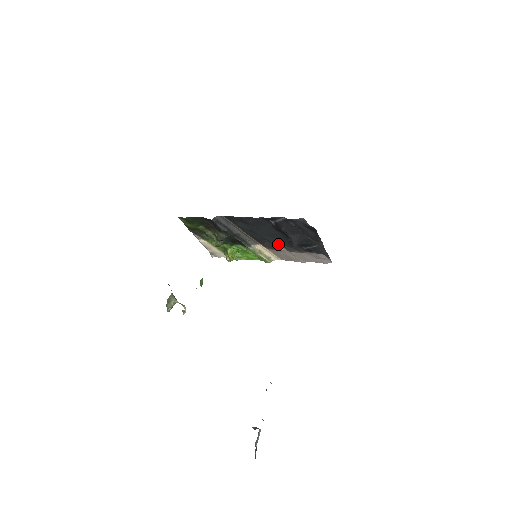
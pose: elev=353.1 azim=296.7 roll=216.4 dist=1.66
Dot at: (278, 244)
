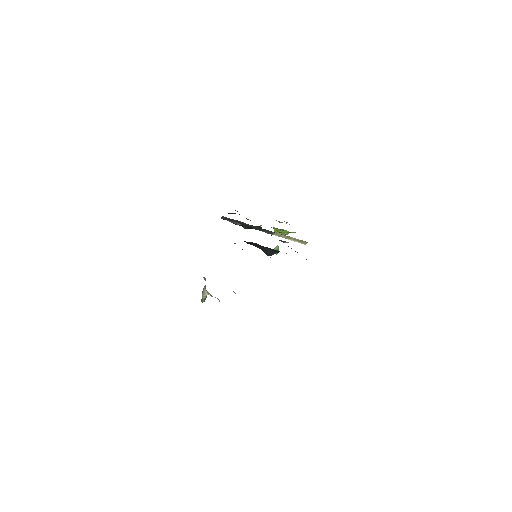
Dot at: (279, 240)
